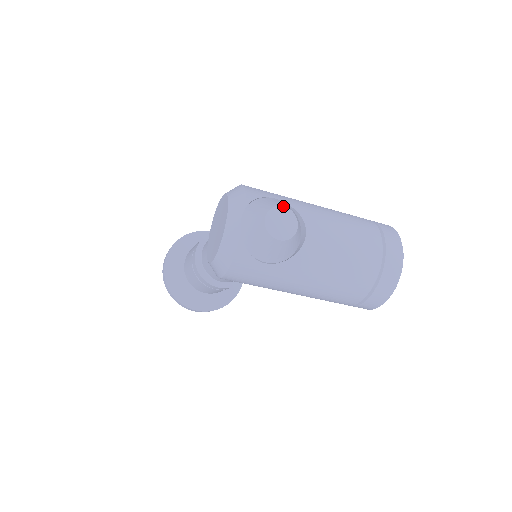
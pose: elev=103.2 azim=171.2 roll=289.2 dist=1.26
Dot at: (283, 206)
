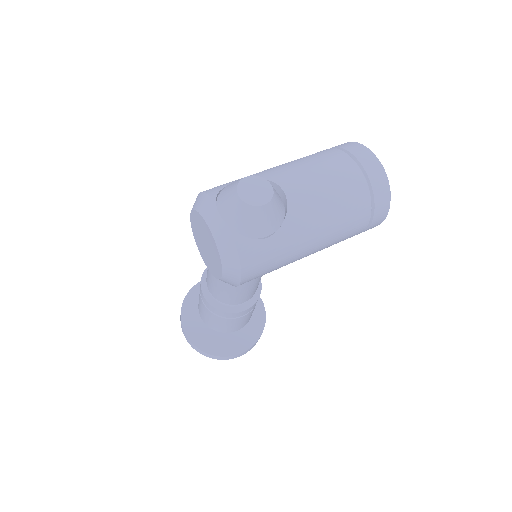
Dot at: (246, 177)
